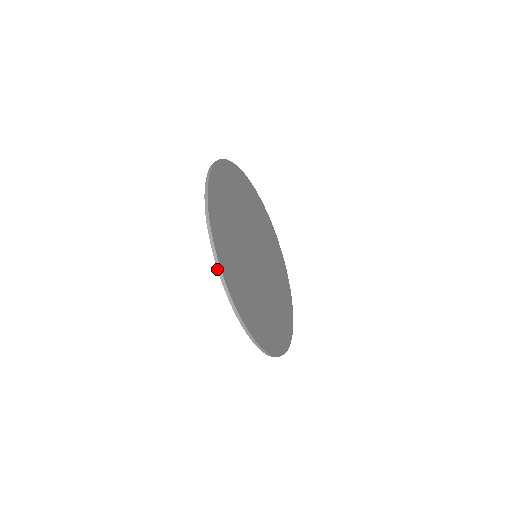
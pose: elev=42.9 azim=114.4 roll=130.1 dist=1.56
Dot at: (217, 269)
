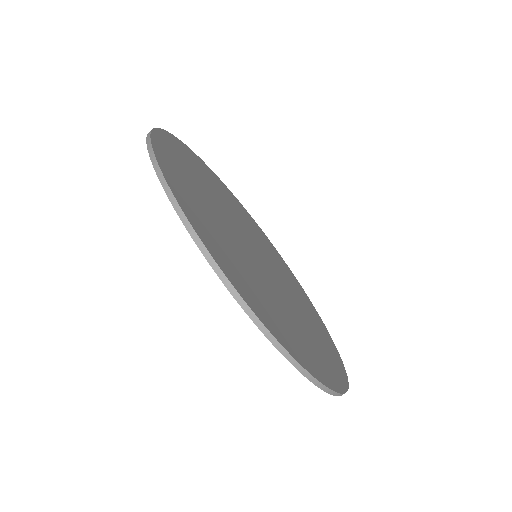
Dot at: occluded
